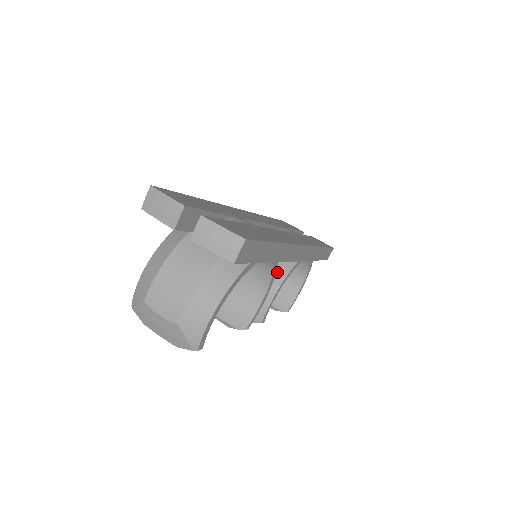
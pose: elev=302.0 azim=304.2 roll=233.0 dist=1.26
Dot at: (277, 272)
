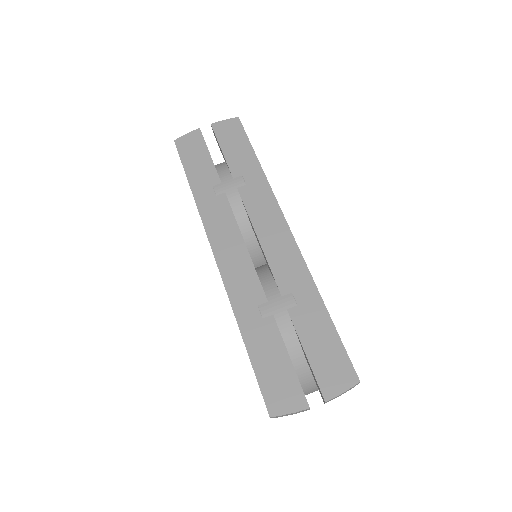
Dot at: occluded
